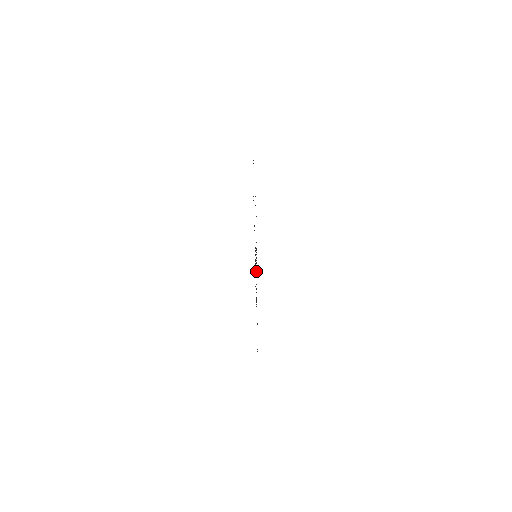
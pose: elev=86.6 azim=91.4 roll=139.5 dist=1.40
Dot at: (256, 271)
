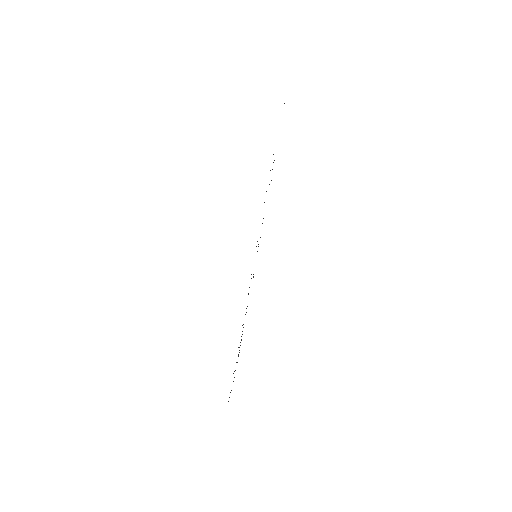
Dot at: occluded
